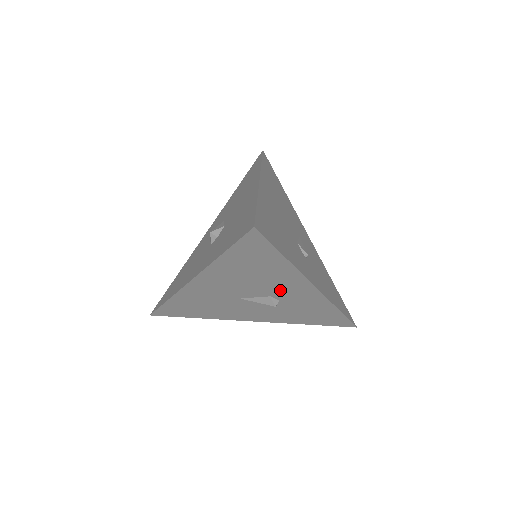
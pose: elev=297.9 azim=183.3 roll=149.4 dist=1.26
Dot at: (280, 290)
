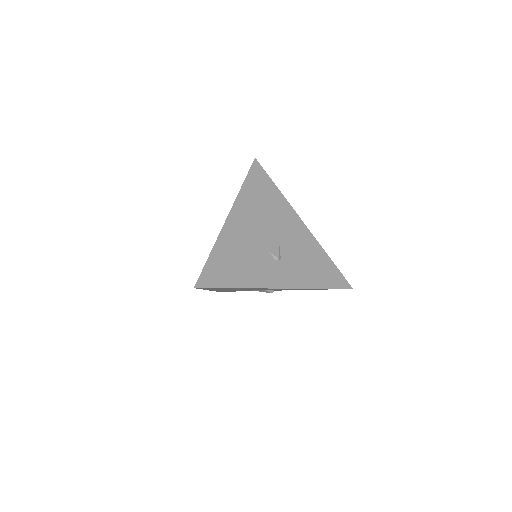
Dot at: occluded
